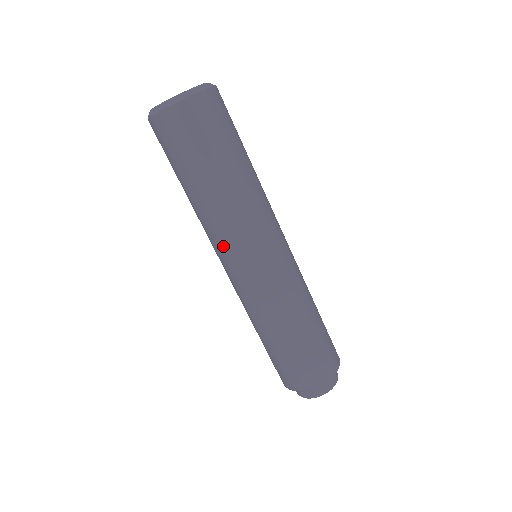
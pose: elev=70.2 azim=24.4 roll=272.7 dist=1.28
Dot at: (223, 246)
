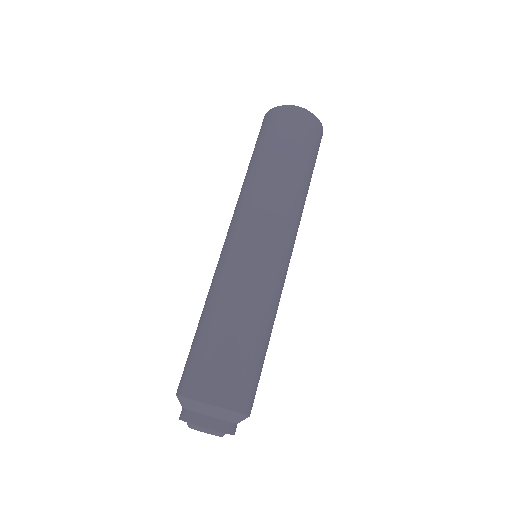
Dot at: (267, 215)
